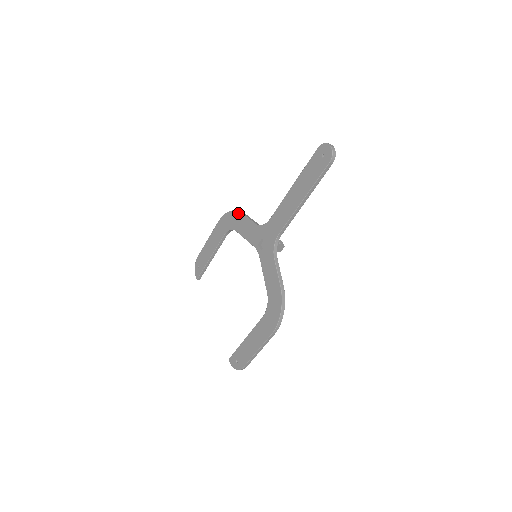
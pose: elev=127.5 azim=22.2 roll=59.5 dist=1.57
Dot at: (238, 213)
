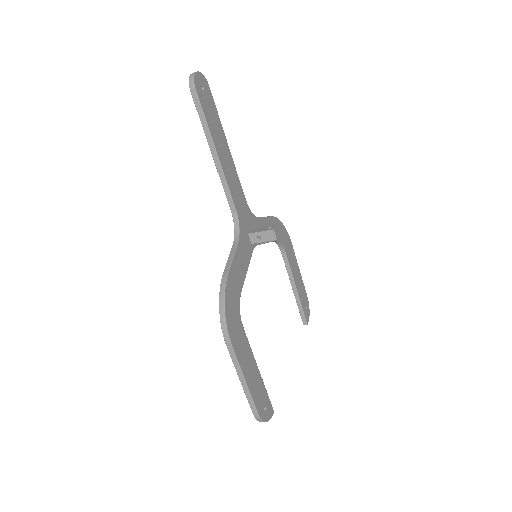
Dot at: occluded
